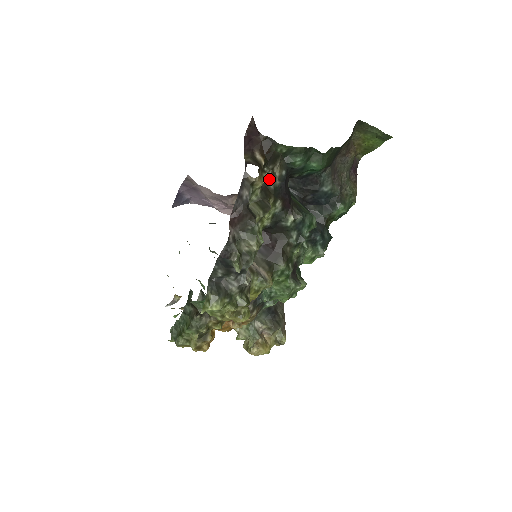
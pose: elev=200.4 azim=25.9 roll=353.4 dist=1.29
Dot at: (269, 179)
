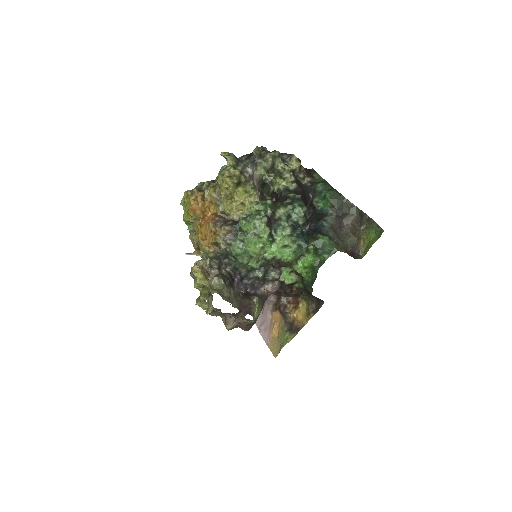
Dot at: (300, 177)
